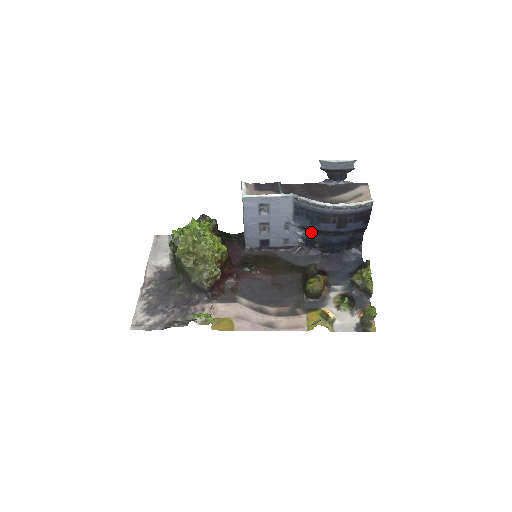
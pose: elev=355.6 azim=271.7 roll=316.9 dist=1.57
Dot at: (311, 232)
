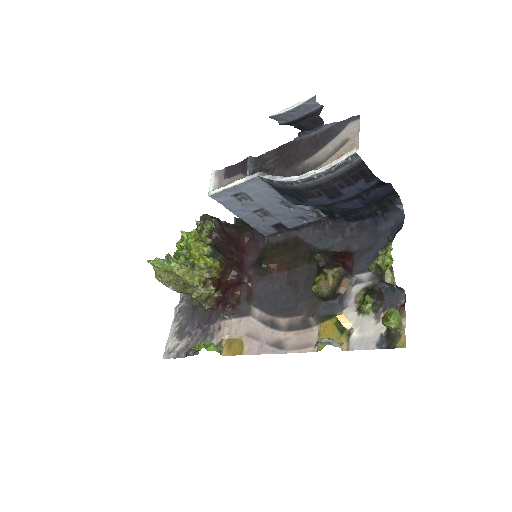
Dot at: (315, 206)
